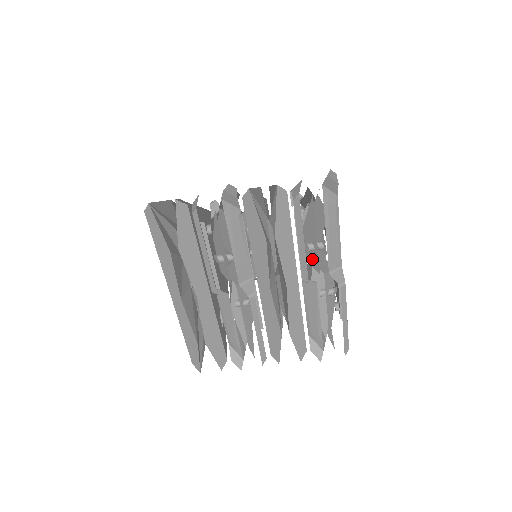
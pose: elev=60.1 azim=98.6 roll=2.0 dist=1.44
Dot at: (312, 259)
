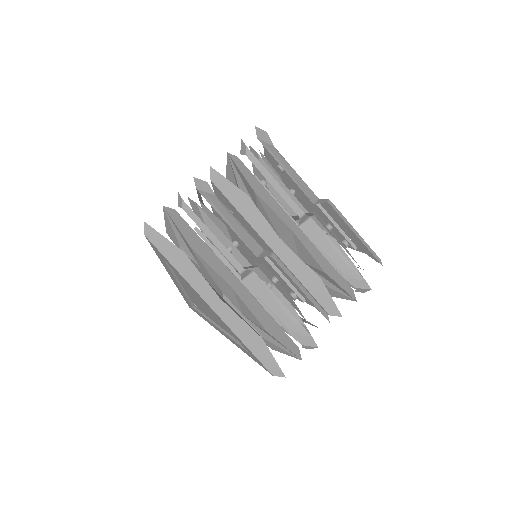
Dot at: occluded
